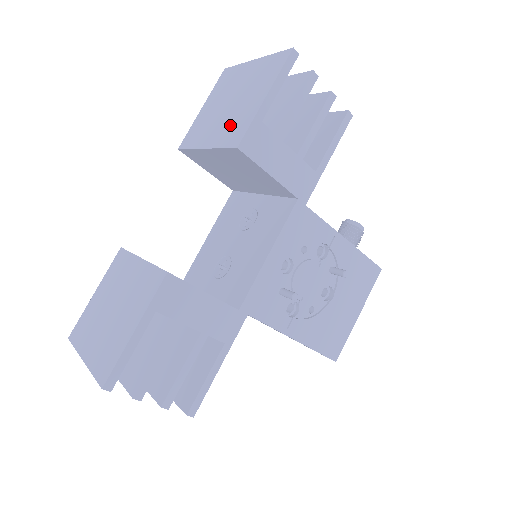
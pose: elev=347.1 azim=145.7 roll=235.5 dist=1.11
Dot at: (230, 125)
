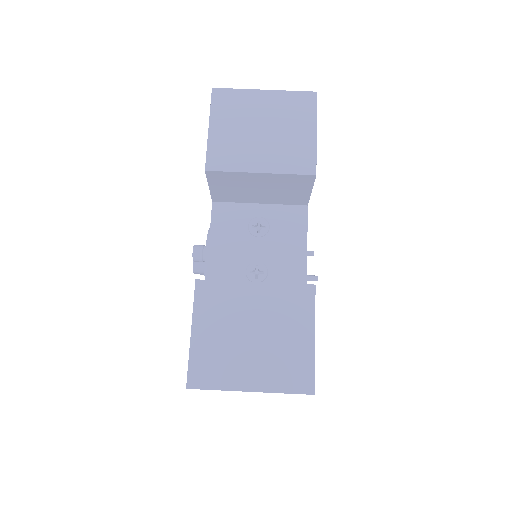
Dot at: (285, 153)
